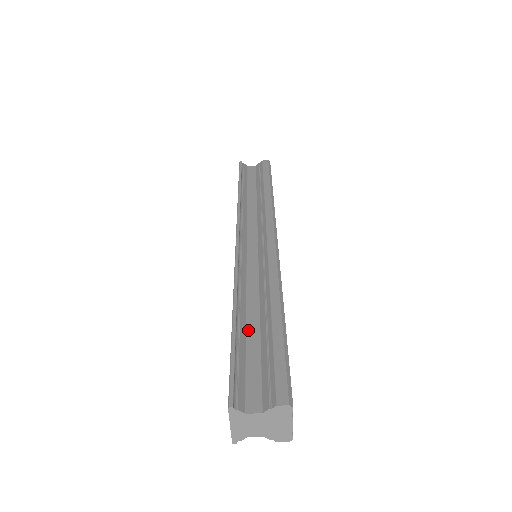
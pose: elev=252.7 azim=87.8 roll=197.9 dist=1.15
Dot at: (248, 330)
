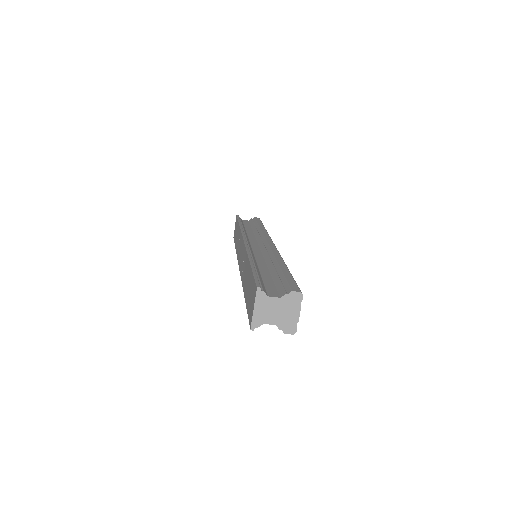
Dot at: (261, 272)
